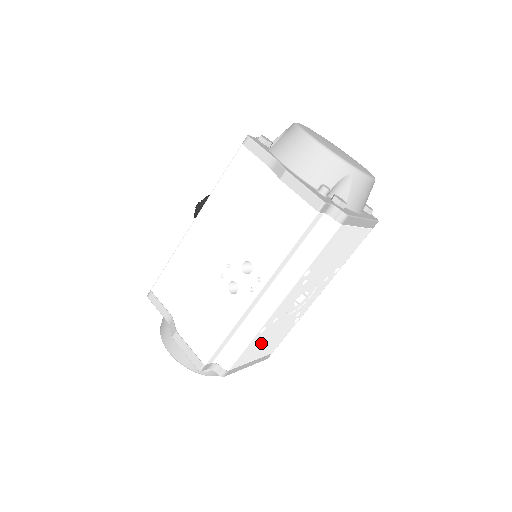
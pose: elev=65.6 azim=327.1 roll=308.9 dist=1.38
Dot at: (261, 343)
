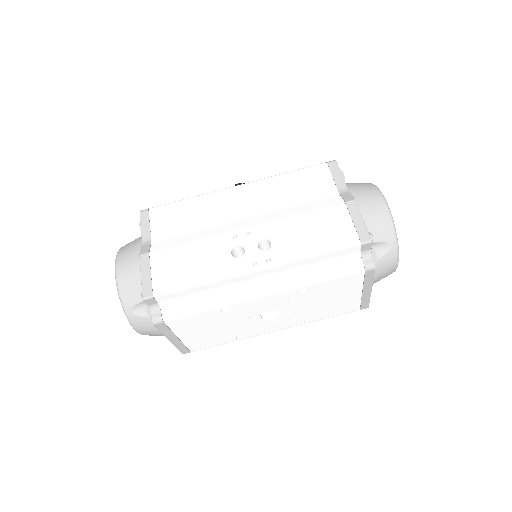
Dot at: (206, 325)
